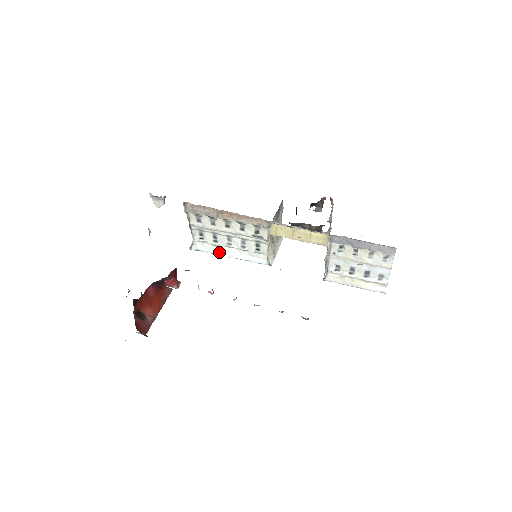
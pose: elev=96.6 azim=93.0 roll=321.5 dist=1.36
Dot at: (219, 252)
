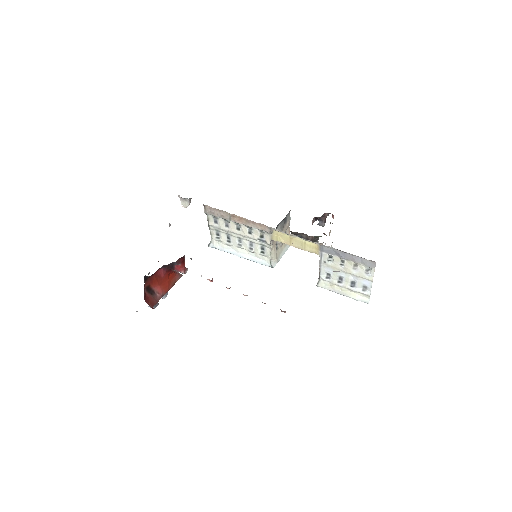
Dot at: (231, 251)
